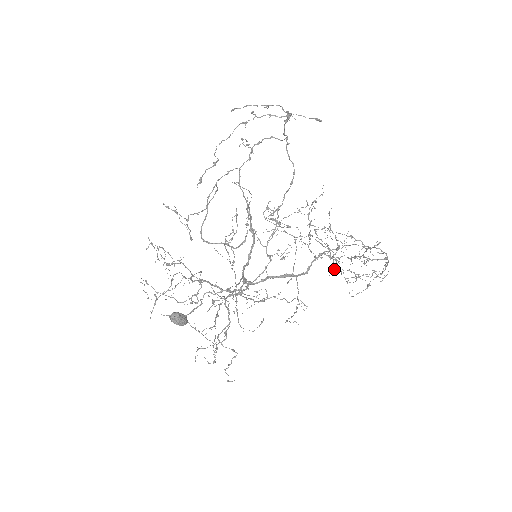
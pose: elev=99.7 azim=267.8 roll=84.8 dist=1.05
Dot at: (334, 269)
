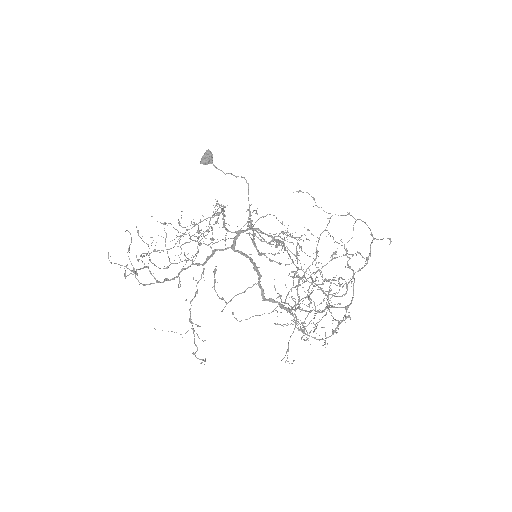
Dot at: occluded
